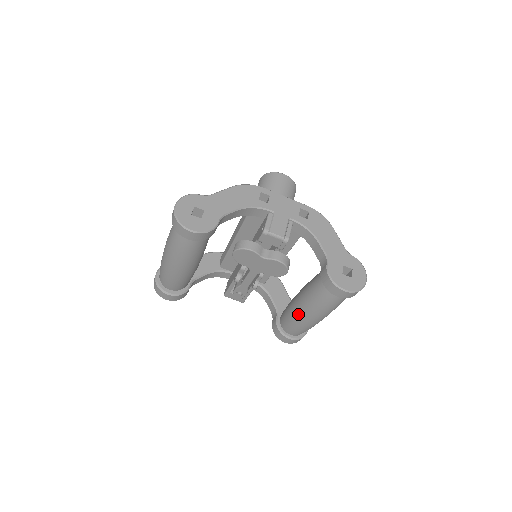
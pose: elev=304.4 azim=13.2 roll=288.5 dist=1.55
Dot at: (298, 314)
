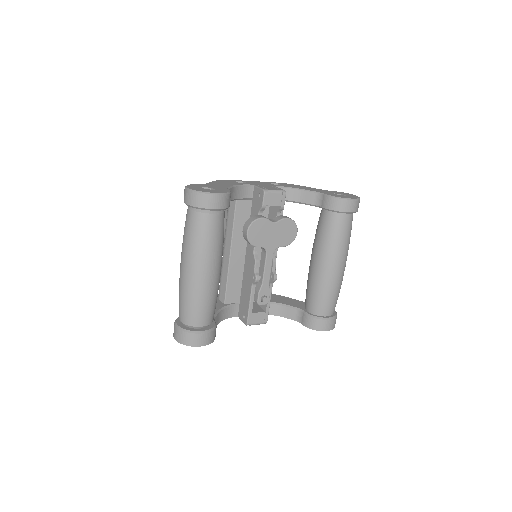
Dot at: (325, 274)
